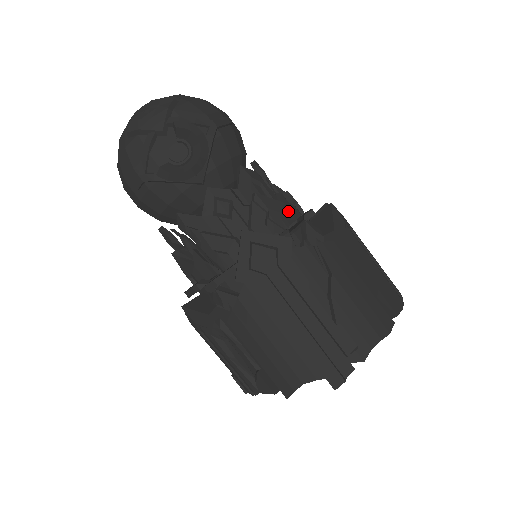
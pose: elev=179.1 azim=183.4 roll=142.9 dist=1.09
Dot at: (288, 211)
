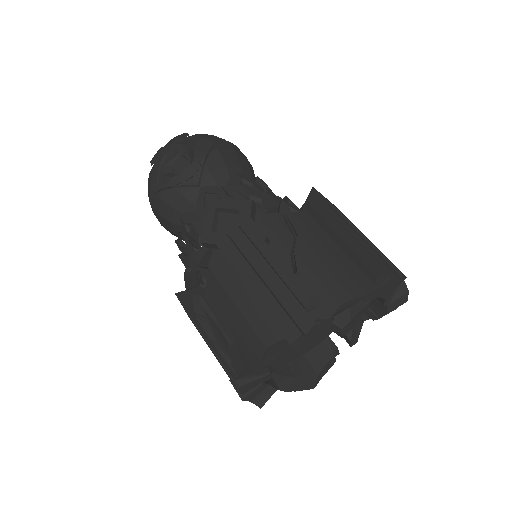
Dot at: (272, 199)
